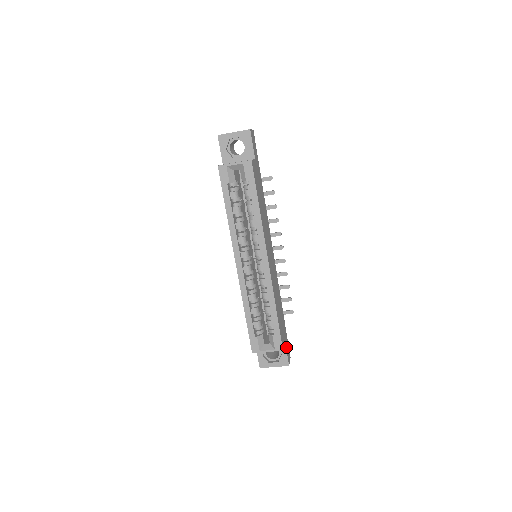
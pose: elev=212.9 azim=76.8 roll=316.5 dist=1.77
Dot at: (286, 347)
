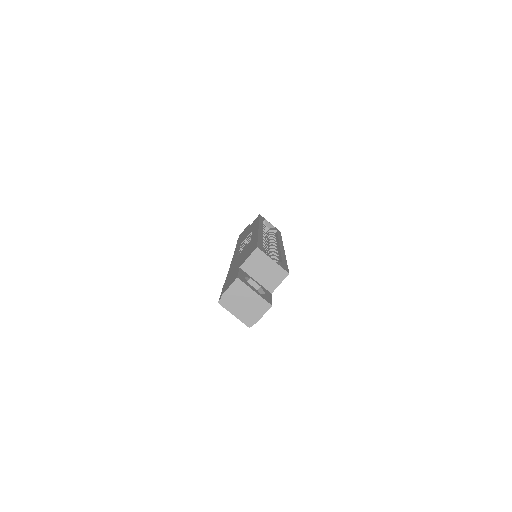
Dot at: occluded
